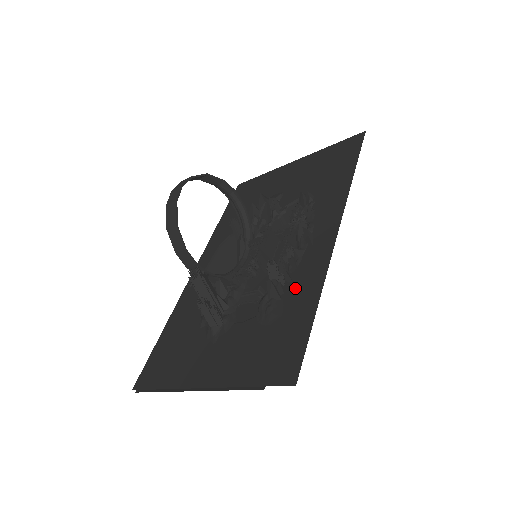
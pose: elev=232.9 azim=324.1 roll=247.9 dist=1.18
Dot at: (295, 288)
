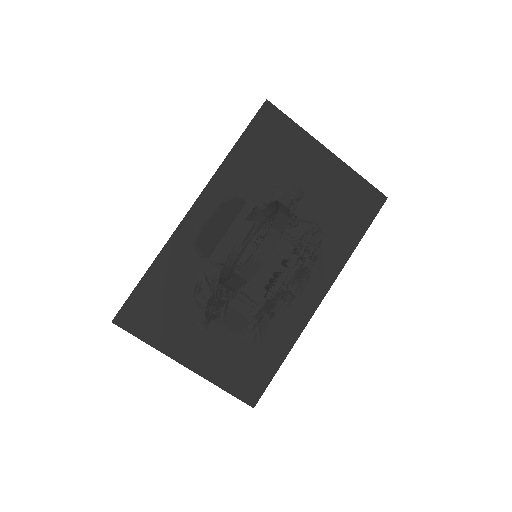
Dot at: (276, 331)
